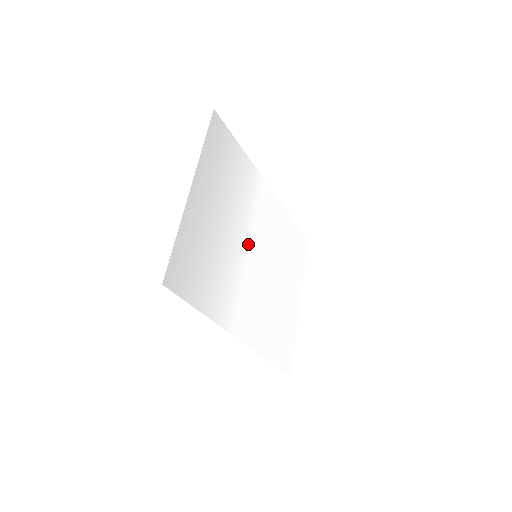
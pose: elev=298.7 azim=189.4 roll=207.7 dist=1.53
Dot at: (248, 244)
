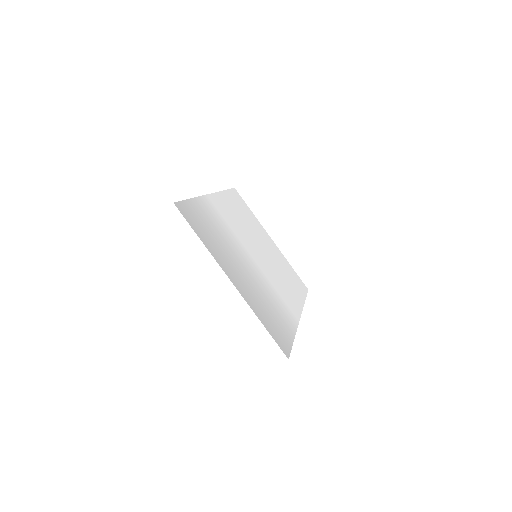
Dot at: (251, 257)
